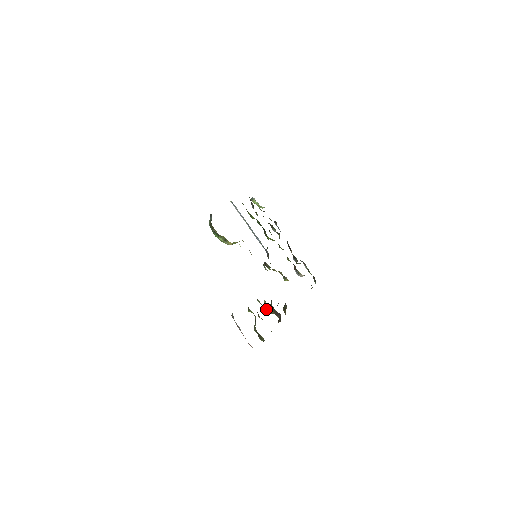
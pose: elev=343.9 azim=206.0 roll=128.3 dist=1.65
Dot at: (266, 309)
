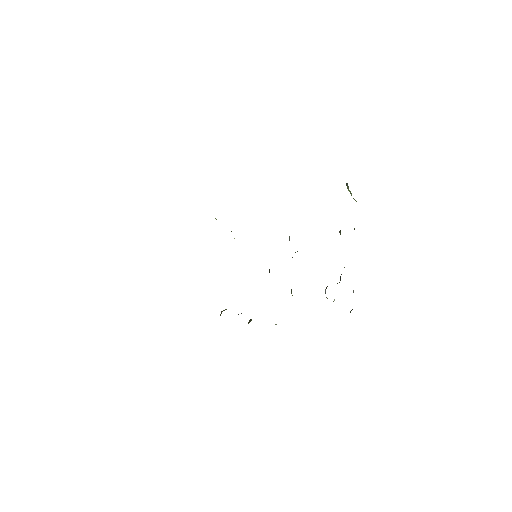
Dot at: occluded
